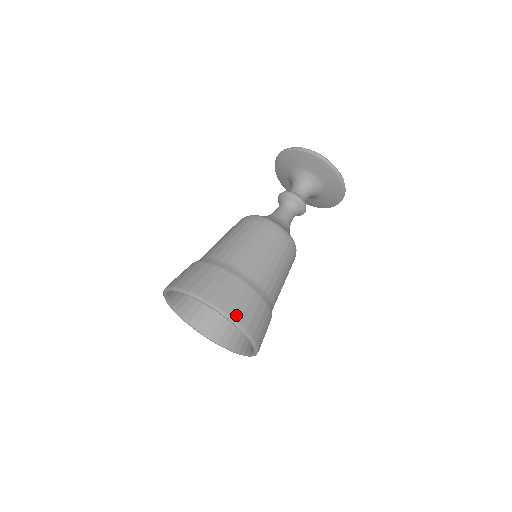
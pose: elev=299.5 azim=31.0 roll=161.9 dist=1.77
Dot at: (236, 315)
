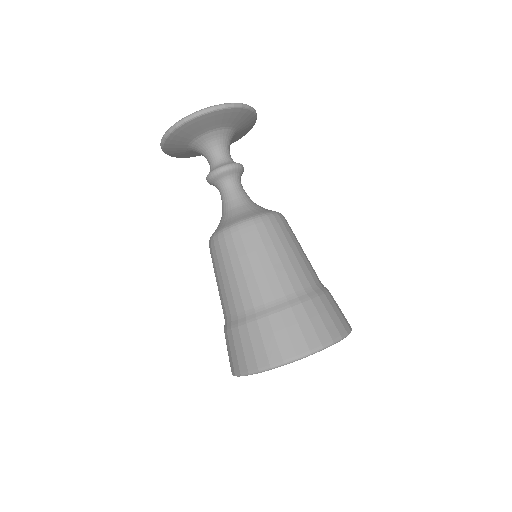
Dot at: (346, 326)
